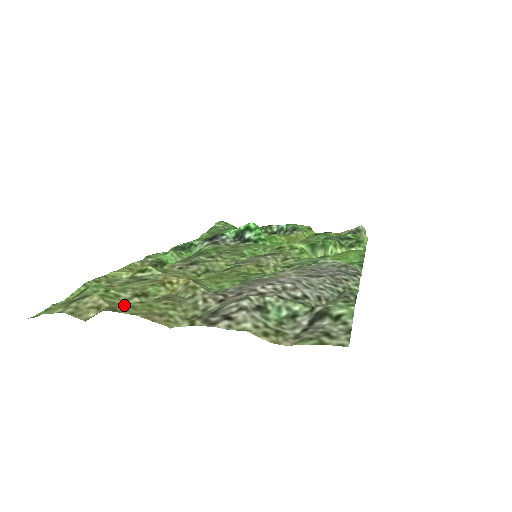
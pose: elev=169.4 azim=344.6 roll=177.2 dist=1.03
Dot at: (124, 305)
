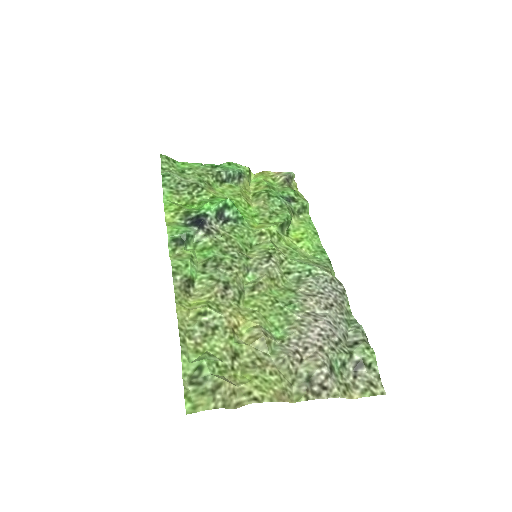
Dot at: (252, 387)
